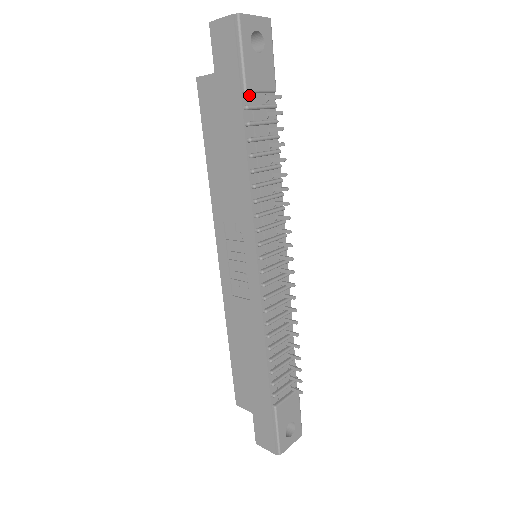
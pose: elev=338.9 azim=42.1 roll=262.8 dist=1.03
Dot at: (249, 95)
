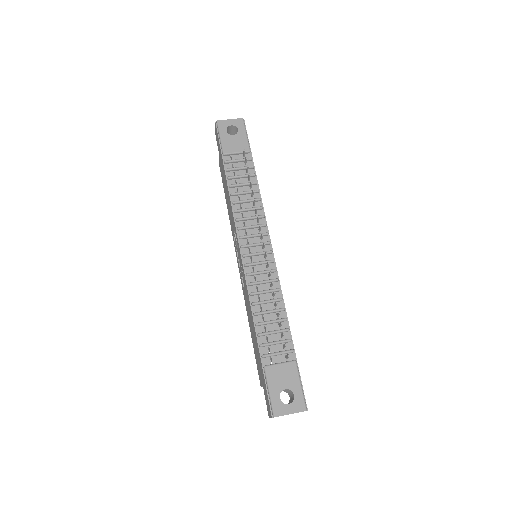
Dot at: (229, 156)
